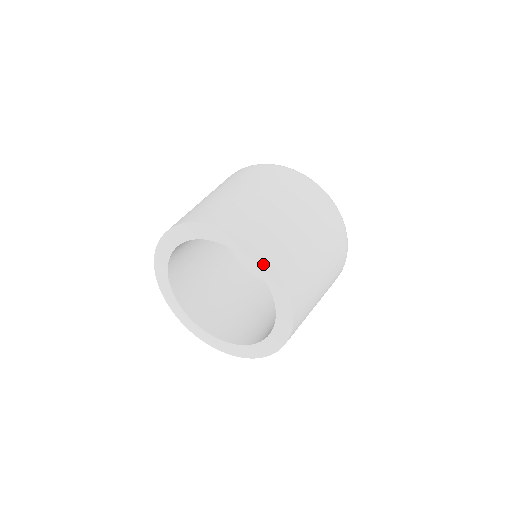
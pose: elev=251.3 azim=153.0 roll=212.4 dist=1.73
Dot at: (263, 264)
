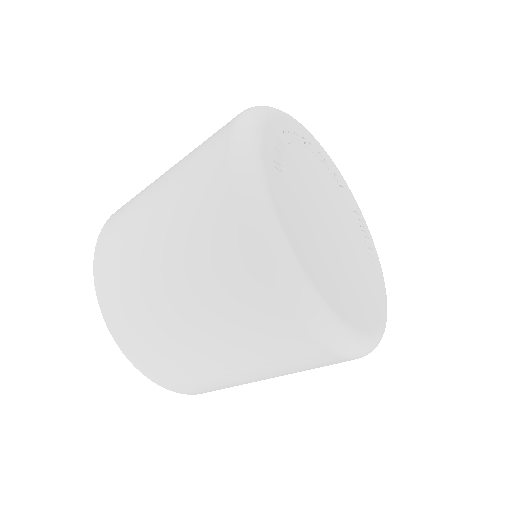
Dot at: occluded
